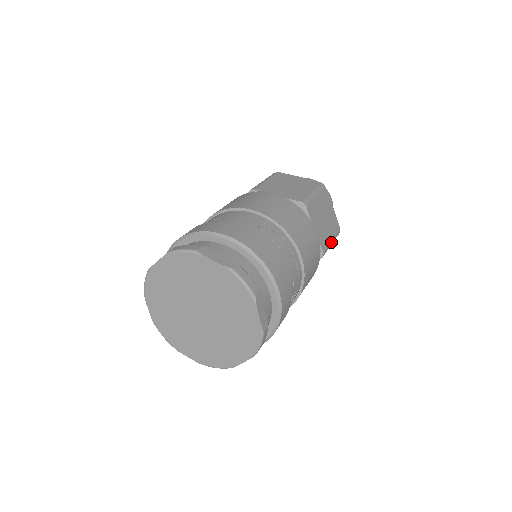
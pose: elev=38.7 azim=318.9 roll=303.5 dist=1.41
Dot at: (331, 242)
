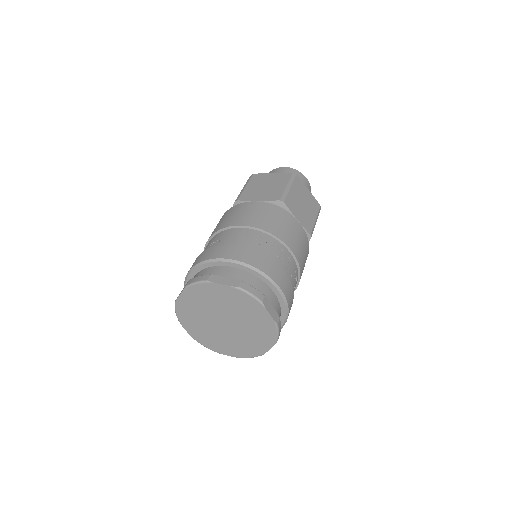
Dot at: (315, 222)
